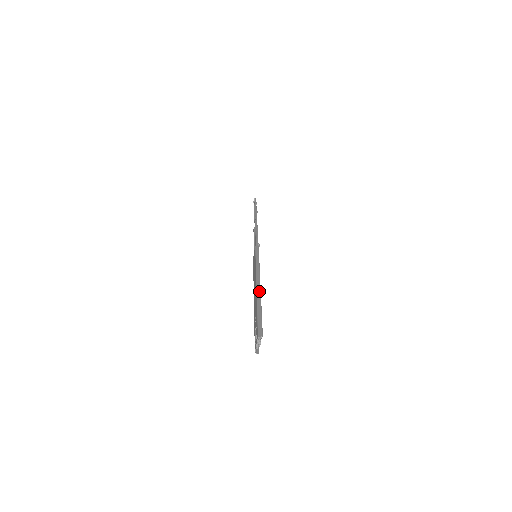
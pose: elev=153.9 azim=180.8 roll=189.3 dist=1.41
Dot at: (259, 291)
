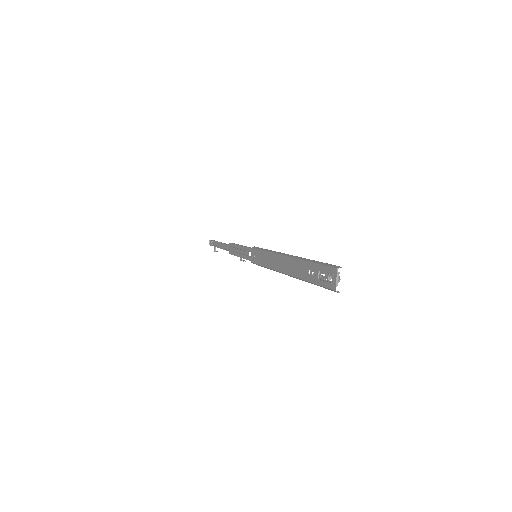
Dot at: (296, 256)
